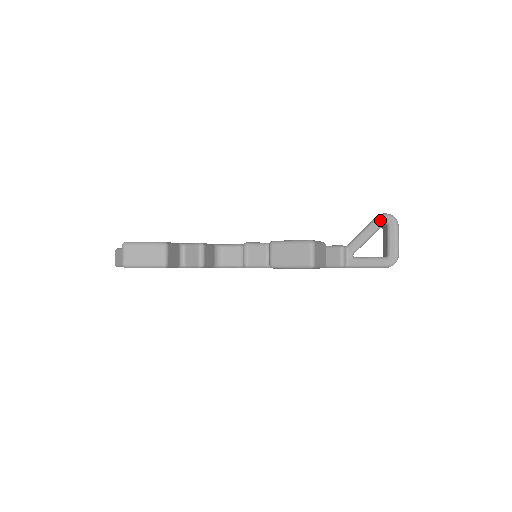
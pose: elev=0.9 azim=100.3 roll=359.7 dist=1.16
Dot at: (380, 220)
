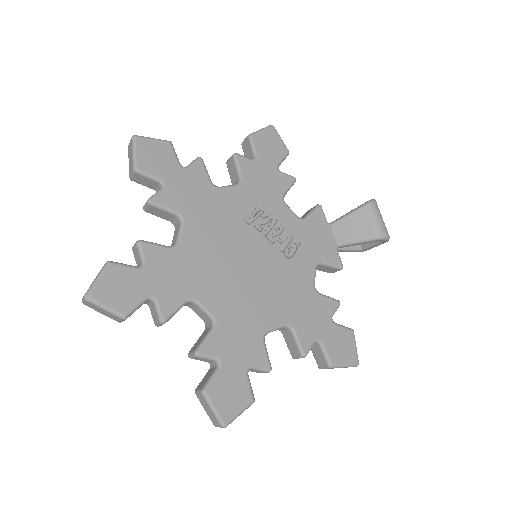
Dot at: occluded
